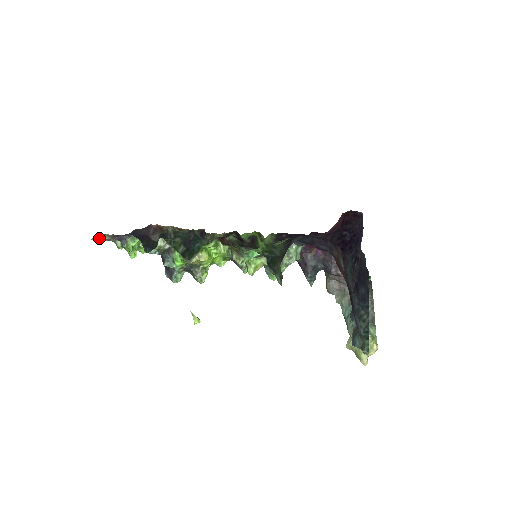
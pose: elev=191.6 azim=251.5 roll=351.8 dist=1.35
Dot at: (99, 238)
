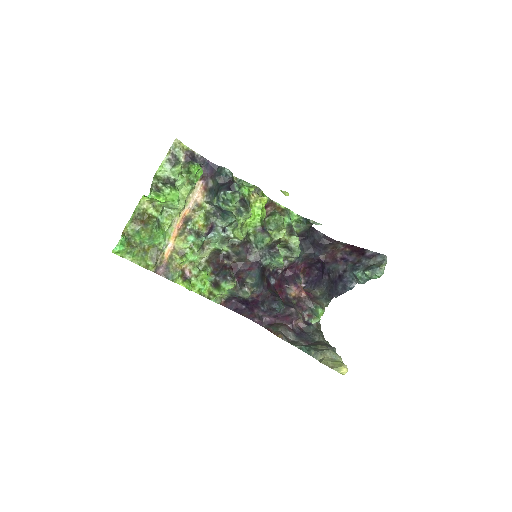
Dot at: (175, 147)
